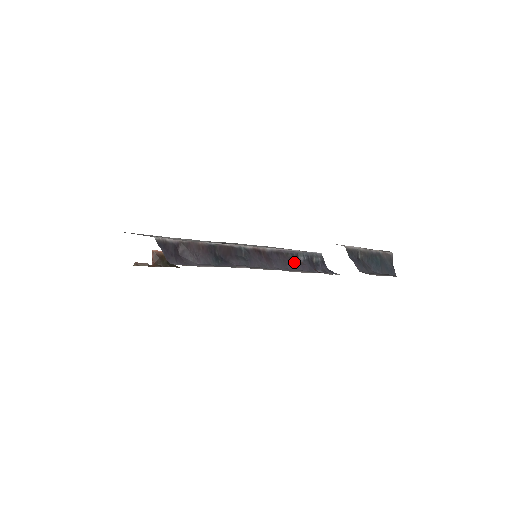
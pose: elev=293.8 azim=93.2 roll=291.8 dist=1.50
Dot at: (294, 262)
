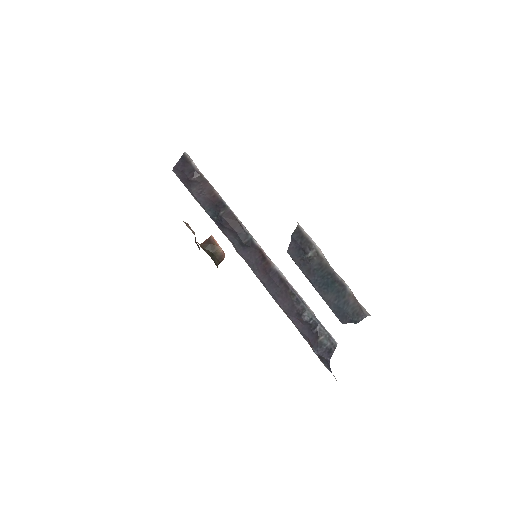
Dot at: (292, 307)
